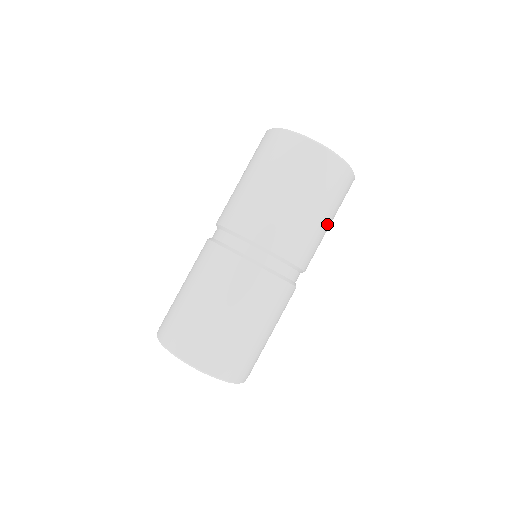
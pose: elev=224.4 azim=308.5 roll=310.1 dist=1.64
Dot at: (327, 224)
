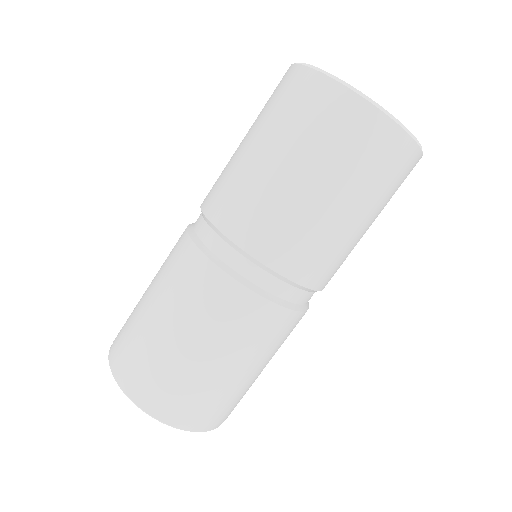
Dot at: occluded
